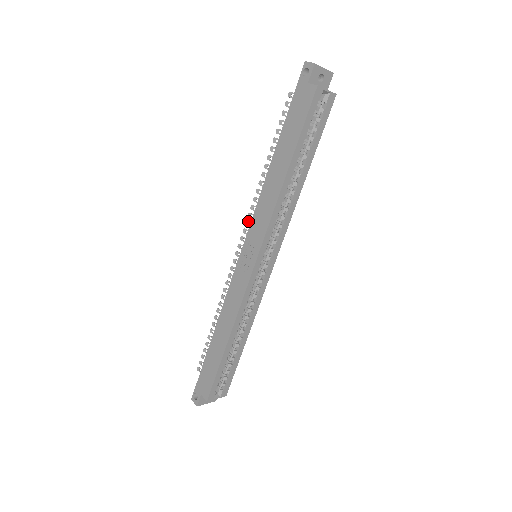
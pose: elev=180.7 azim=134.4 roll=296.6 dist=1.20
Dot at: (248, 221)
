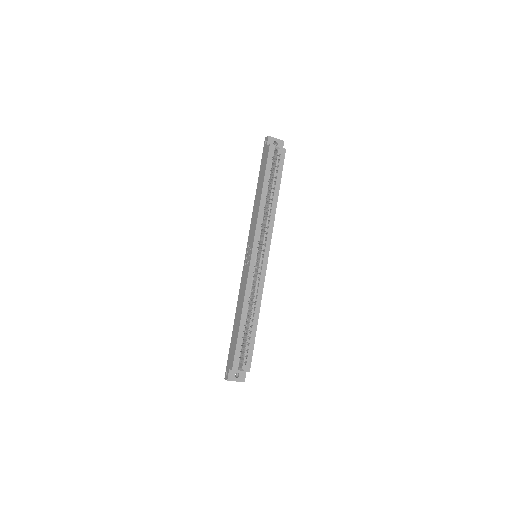
Dot at: occluded
